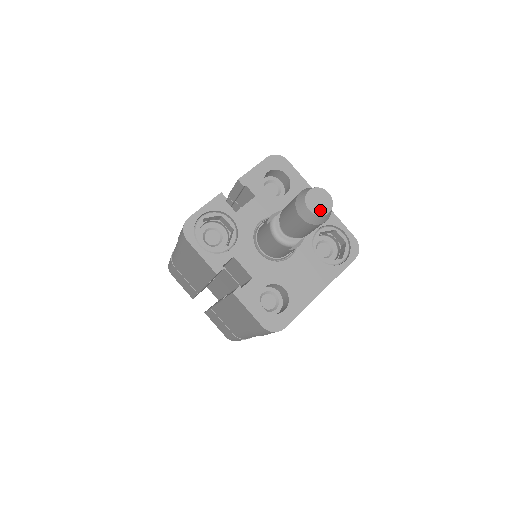
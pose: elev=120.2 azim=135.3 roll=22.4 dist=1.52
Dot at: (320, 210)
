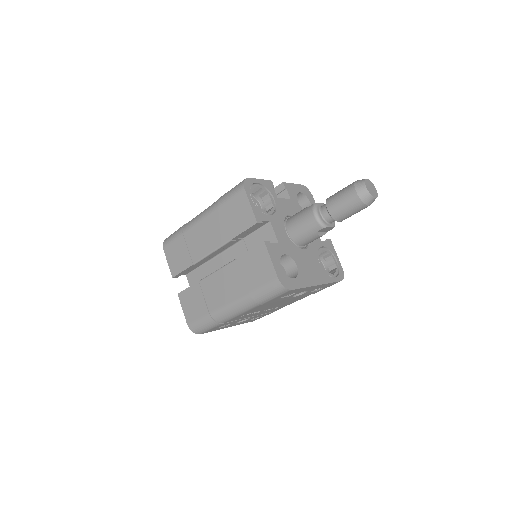
Dot at: (372, 192)
